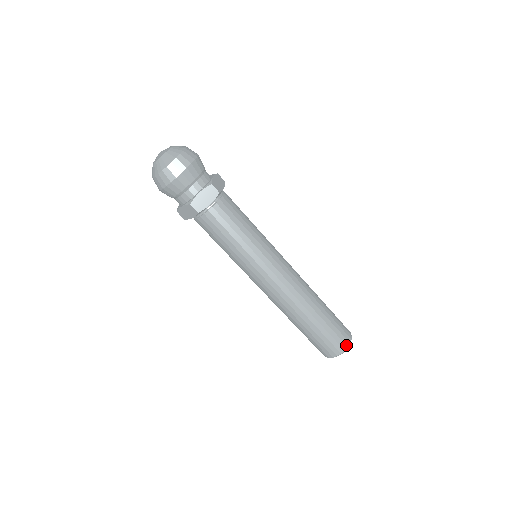
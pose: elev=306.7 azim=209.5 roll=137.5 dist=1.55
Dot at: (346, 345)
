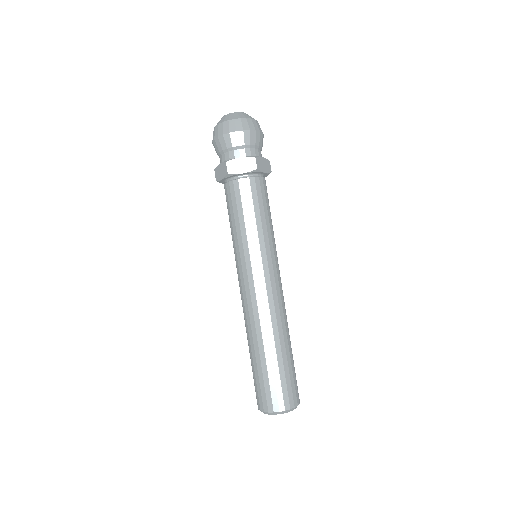
Dot at: (285, 407)
